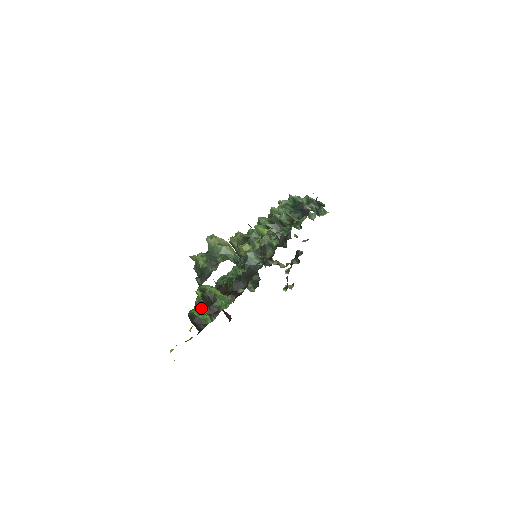
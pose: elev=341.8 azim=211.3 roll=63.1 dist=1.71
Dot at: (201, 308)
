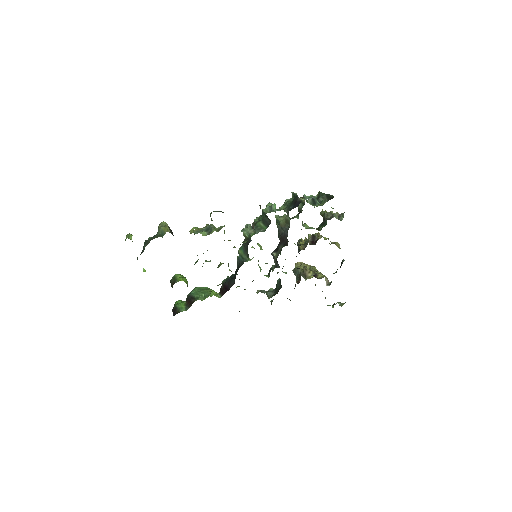
Dot at: occluded
